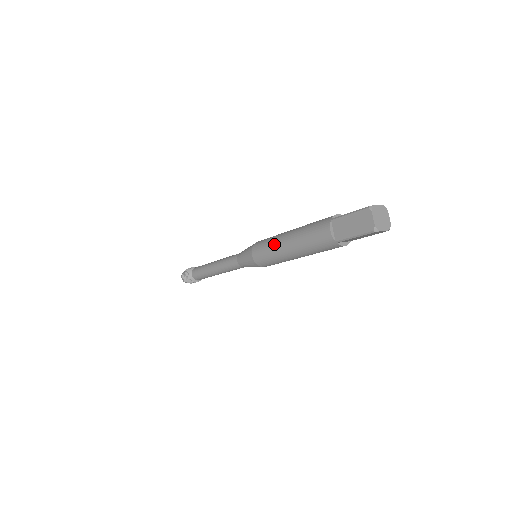
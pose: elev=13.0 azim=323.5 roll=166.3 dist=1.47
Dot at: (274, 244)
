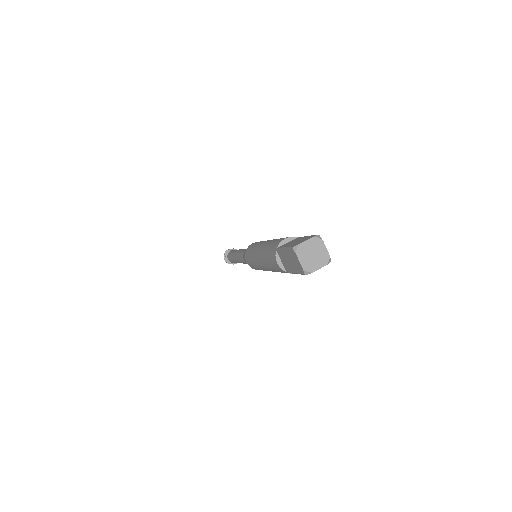
Dot at: (253, 258)
